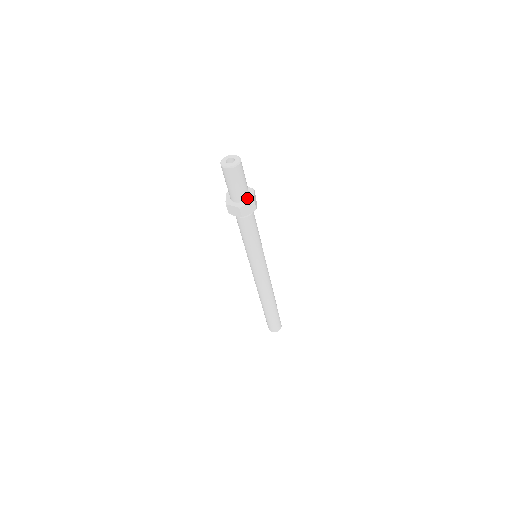
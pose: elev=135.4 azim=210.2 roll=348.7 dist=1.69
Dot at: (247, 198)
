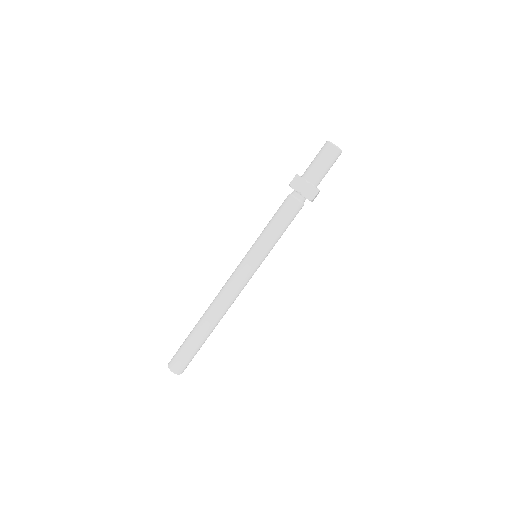
Dot at: (315, 186)
